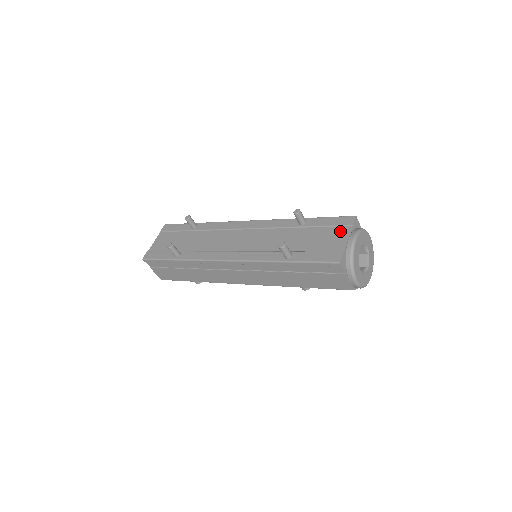
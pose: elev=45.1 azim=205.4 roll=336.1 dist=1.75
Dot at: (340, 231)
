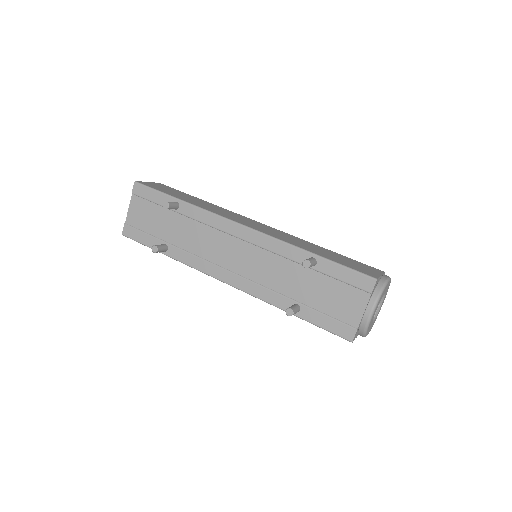
Dot at: (356, 296)
